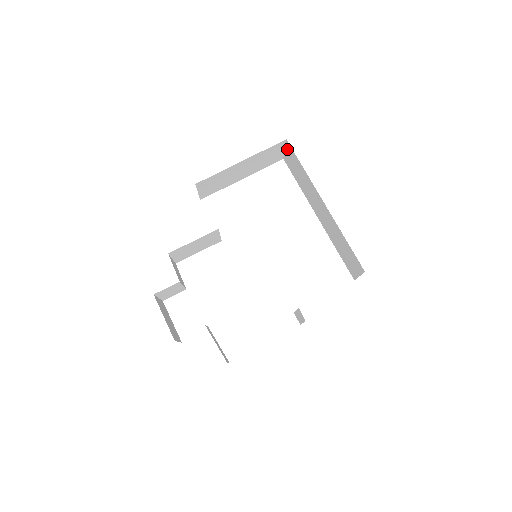
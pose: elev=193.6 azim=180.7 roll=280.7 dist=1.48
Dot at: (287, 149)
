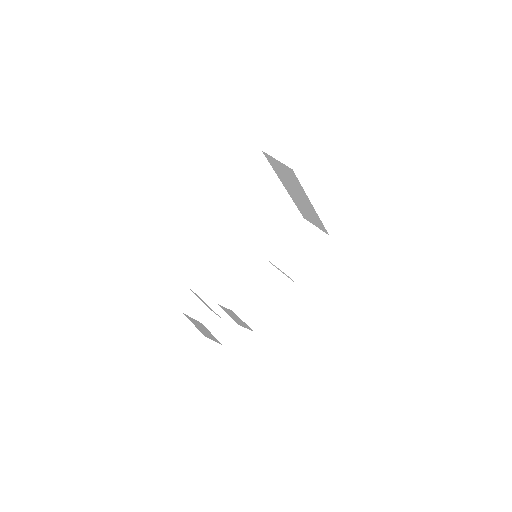
Dot at: (283, 166)
